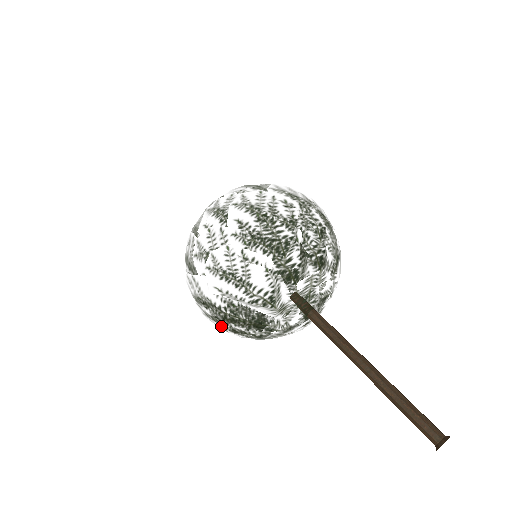
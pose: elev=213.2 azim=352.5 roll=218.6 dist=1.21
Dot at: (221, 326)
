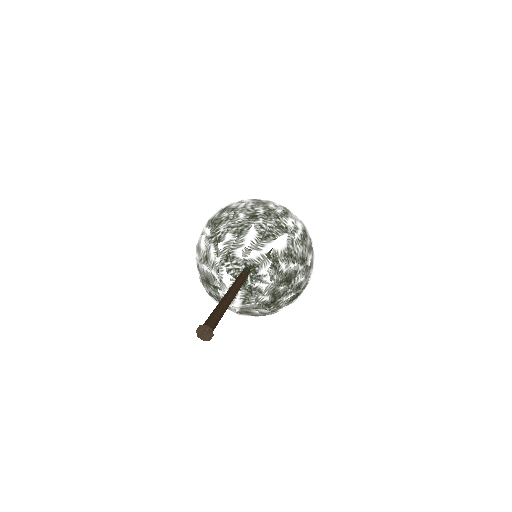
Dot at: occluded
